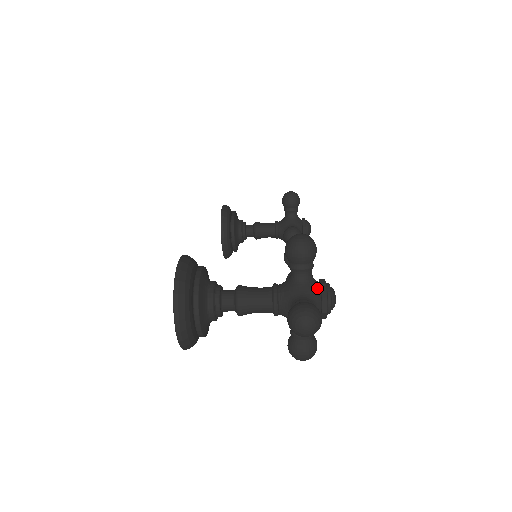
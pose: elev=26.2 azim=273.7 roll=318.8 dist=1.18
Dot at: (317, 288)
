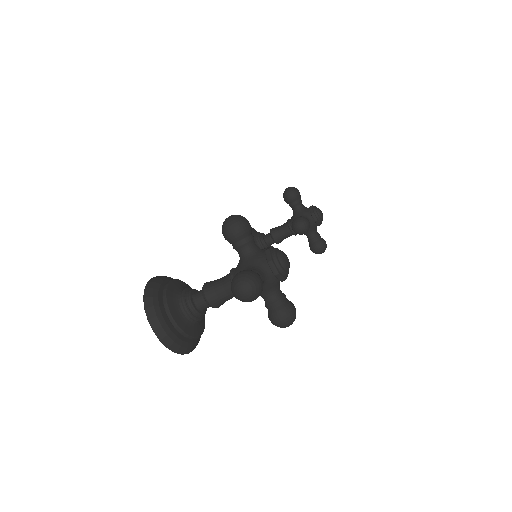
Dot at: (262, 256)
